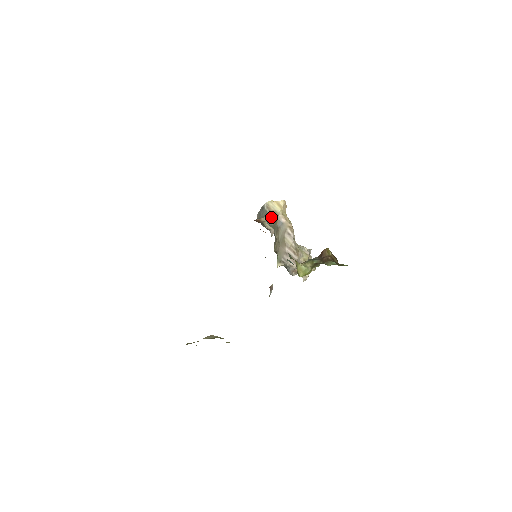
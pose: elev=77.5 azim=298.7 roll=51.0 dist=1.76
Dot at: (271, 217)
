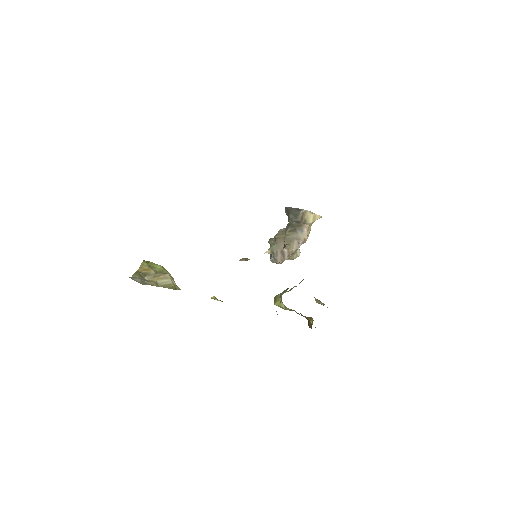
Dot at: (298, 220)
